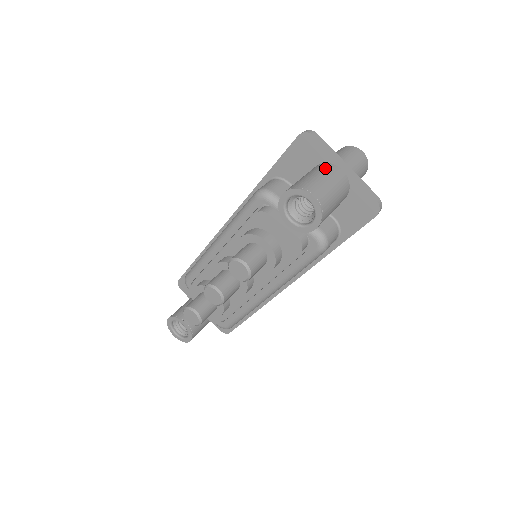
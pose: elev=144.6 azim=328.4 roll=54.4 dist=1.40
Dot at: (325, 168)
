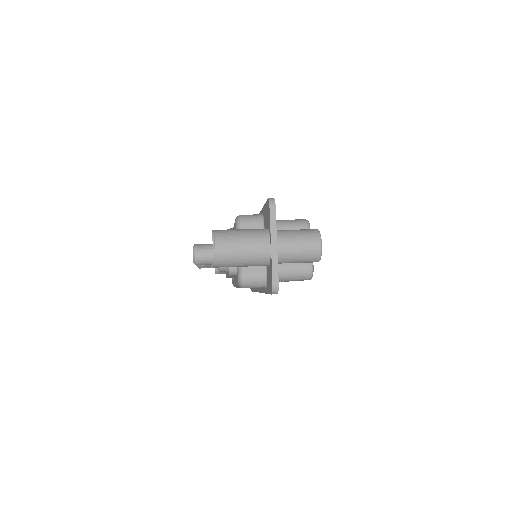
Dot at: (258, 235)
